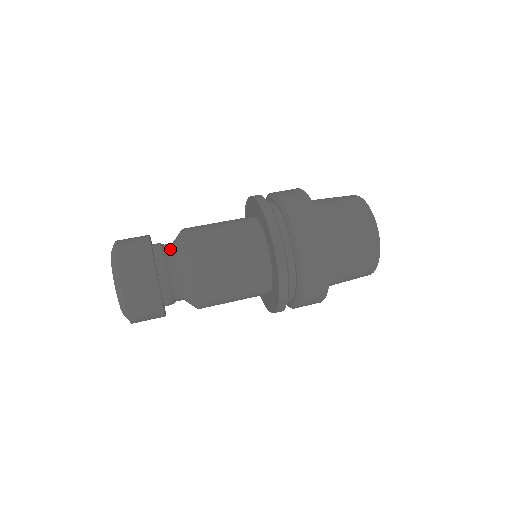
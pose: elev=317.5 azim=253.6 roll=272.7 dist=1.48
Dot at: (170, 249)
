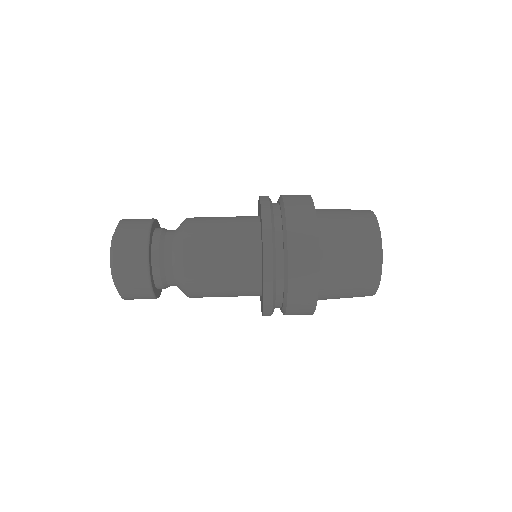
Dot at: (168, 255)
